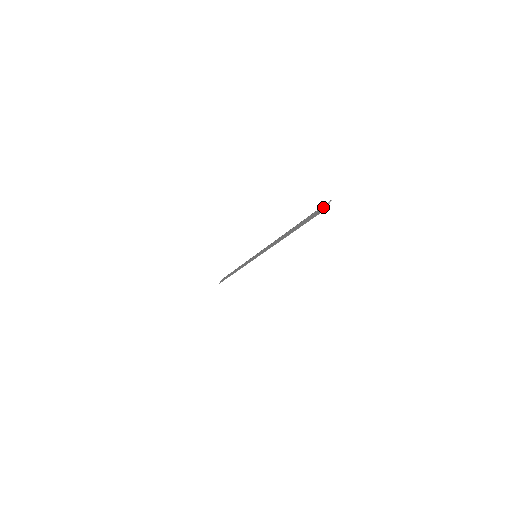
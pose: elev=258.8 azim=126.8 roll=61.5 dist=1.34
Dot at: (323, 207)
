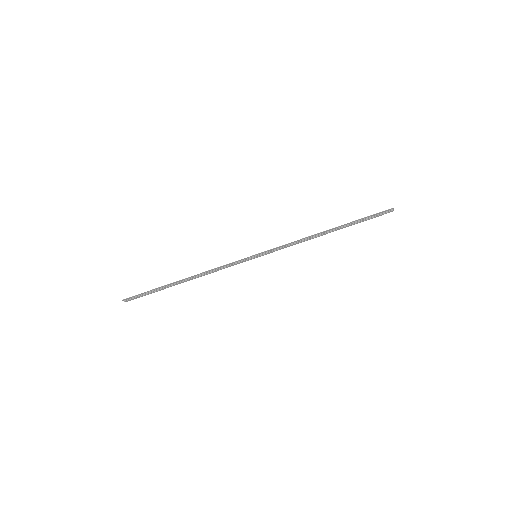
Dot at: (389, 209)
